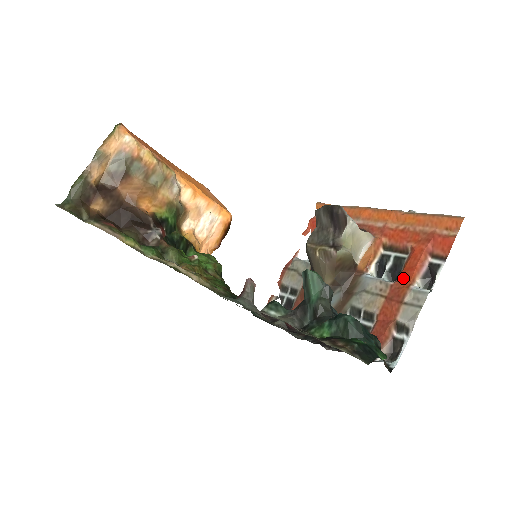
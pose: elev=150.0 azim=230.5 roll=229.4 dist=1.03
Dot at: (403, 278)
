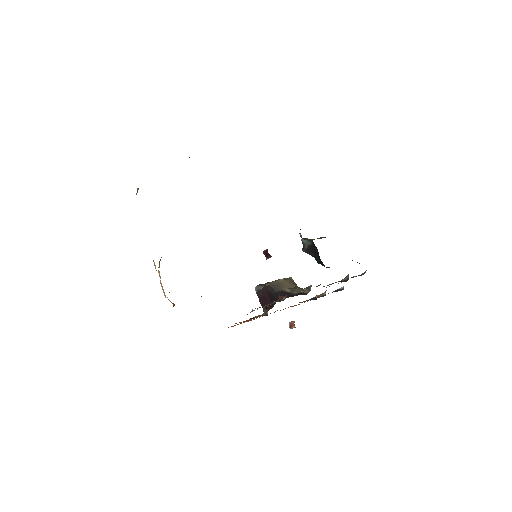
Dot at: occluded
